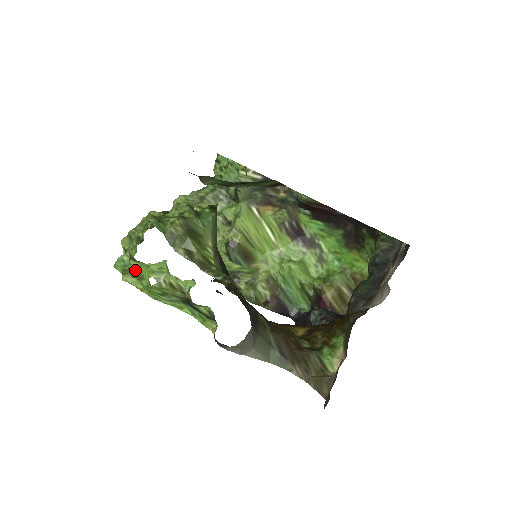
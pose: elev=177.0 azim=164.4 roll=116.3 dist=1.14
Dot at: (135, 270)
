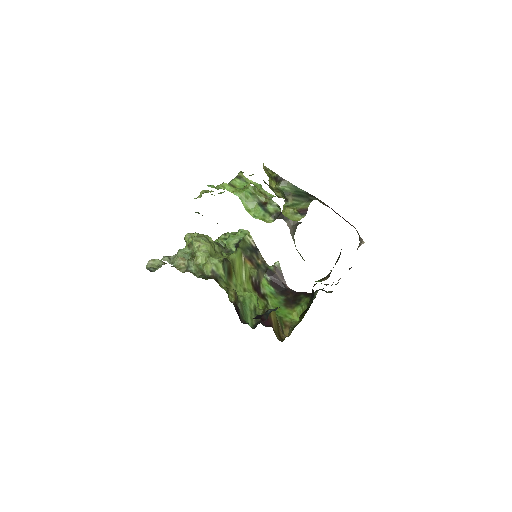
Dot at: (234, 184)
